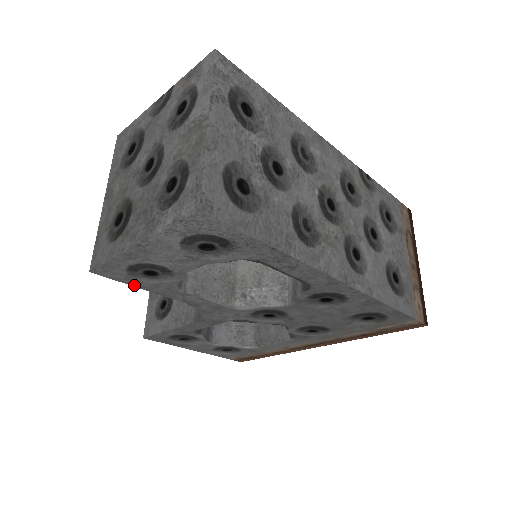
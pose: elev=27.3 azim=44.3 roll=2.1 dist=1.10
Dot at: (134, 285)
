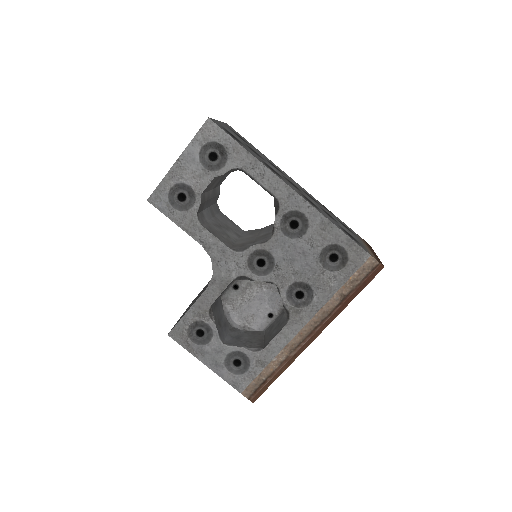
Dot at: (171, 218)
